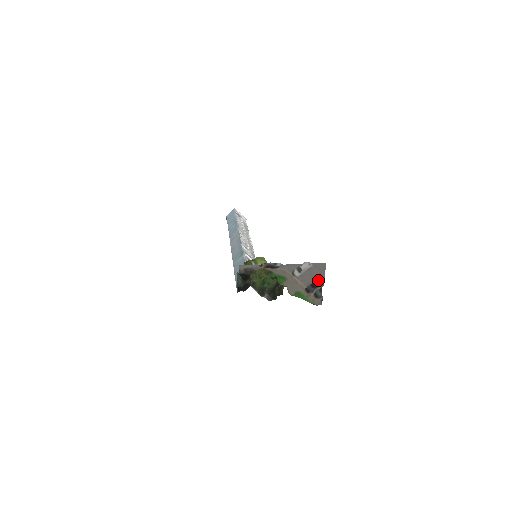
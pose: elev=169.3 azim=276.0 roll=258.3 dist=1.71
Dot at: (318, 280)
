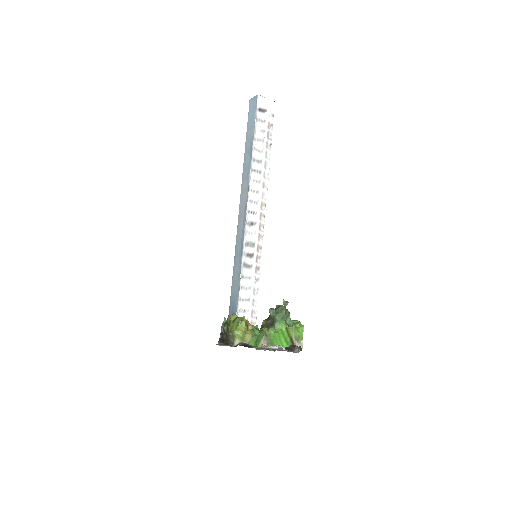
Dot at: occluded
